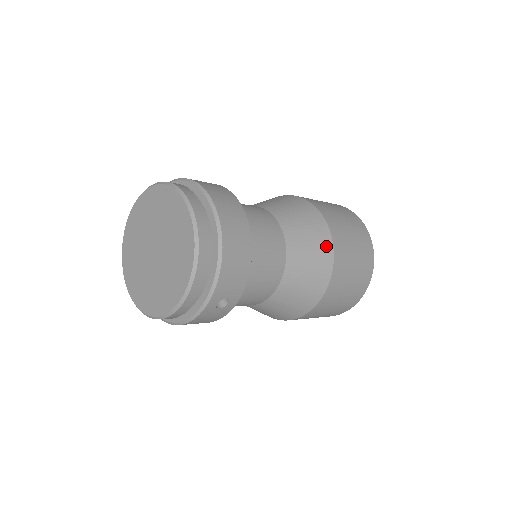
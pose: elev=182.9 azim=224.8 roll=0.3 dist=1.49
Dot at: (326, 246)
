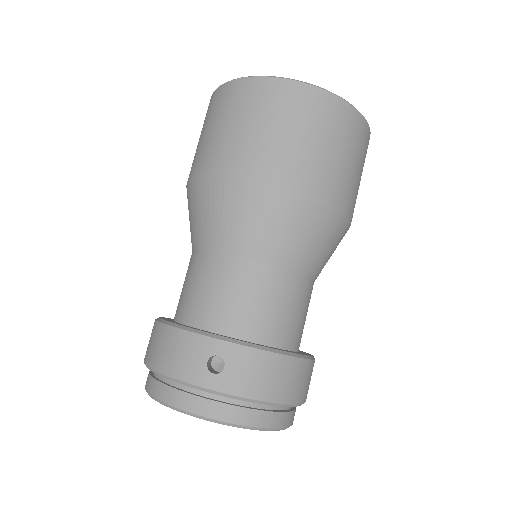
Dot at: (342, 227)
